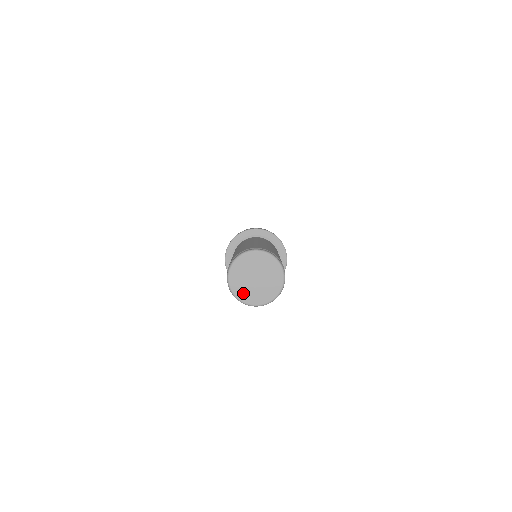
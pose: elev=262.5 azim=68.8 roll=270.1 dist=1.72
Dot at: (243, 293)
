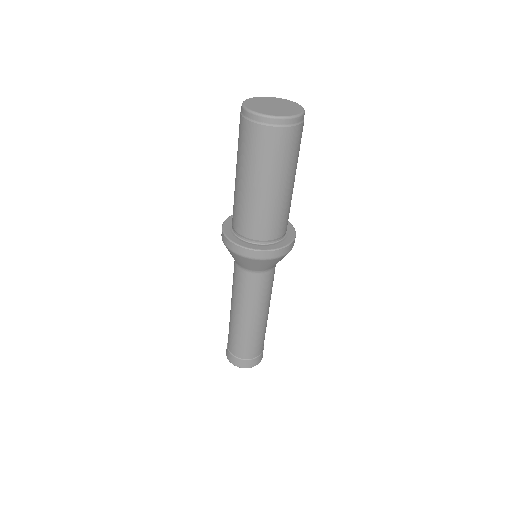
Dot at: (253, 105)
